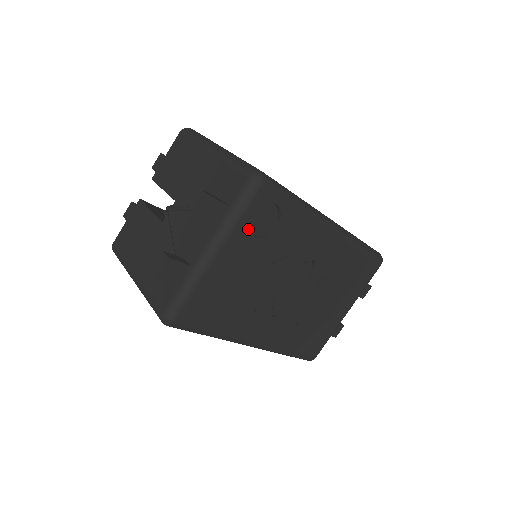
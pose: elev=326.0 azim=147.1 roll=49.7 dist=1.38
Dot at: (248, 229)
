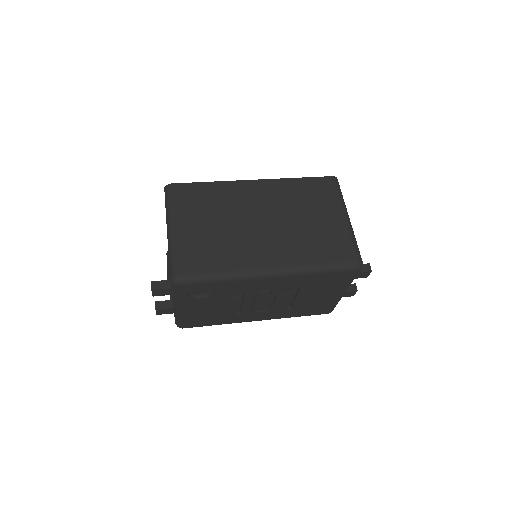
Dot at: (190, 298)
